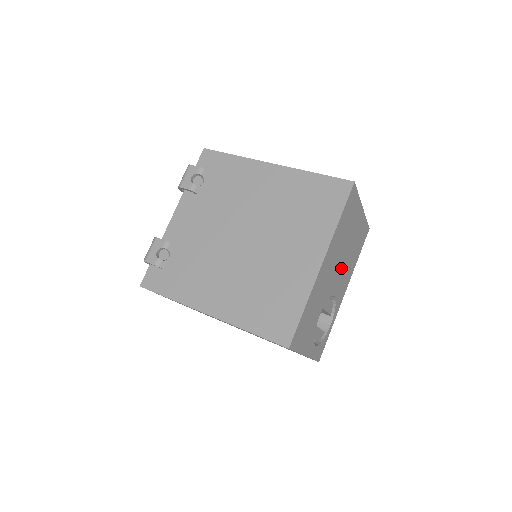
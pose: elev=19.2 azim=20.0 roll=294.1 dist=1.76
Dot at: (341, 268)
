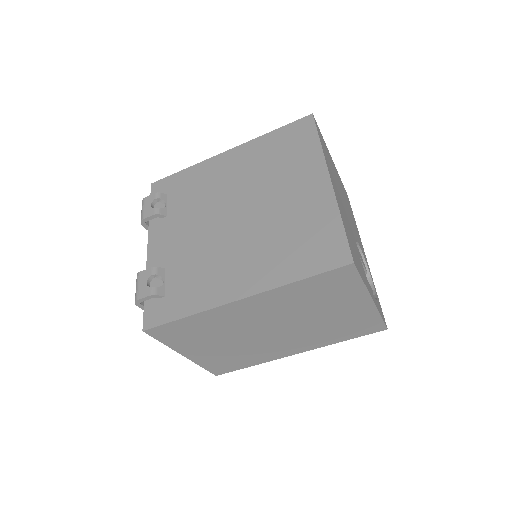
Dot at: (348, 213)
